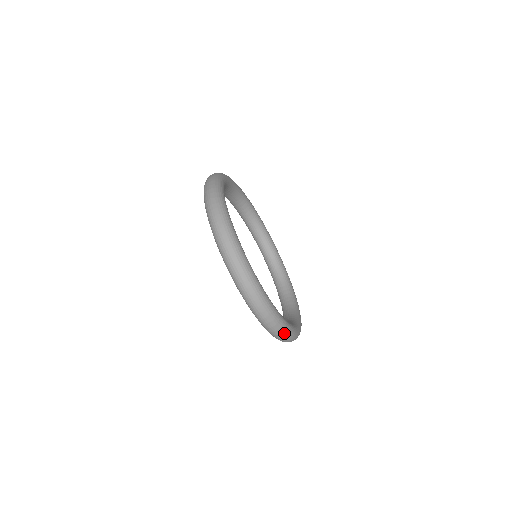
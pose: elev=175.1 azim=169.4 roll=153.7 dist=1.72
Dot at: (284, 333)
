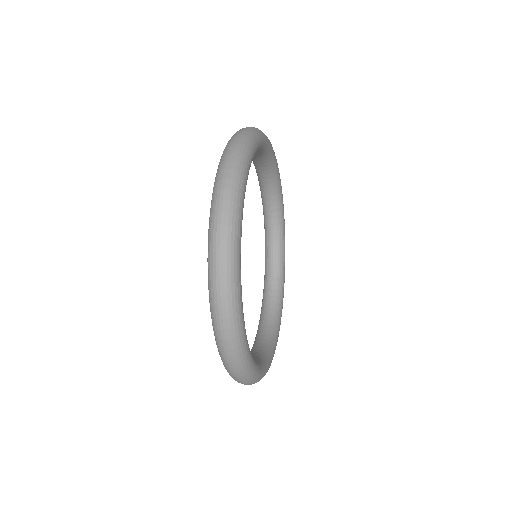
Dot at: (233, 344)
